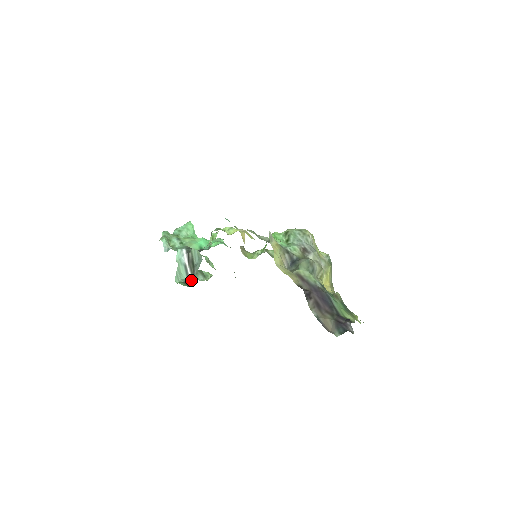
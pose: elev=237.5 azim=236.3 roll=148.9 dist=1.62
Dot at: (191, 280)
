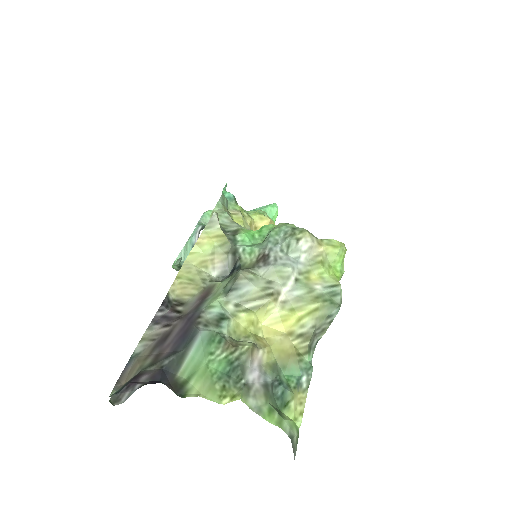
Dot at: occluded
